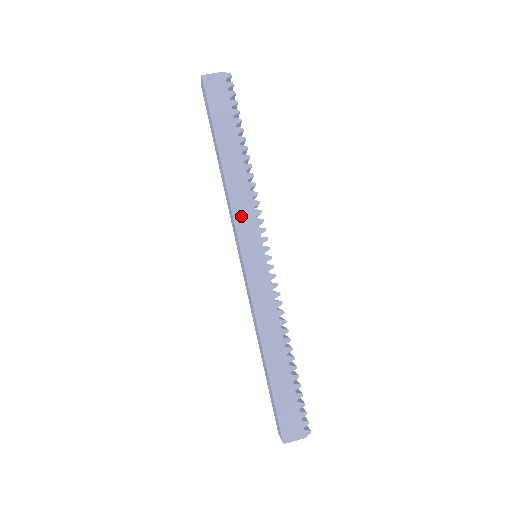
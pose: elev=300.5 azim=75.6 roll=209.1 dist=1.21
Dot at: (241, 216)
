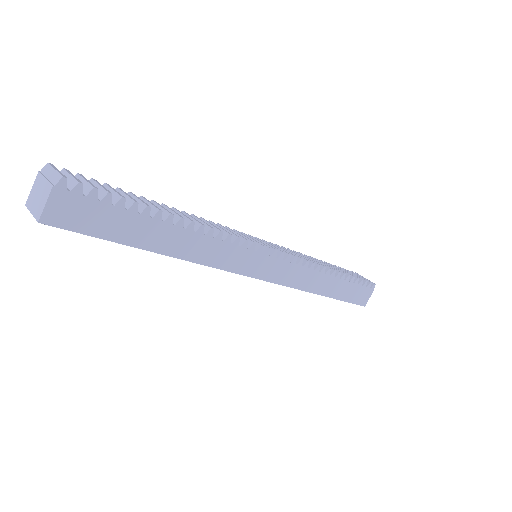
Dot at: (228, 261)
